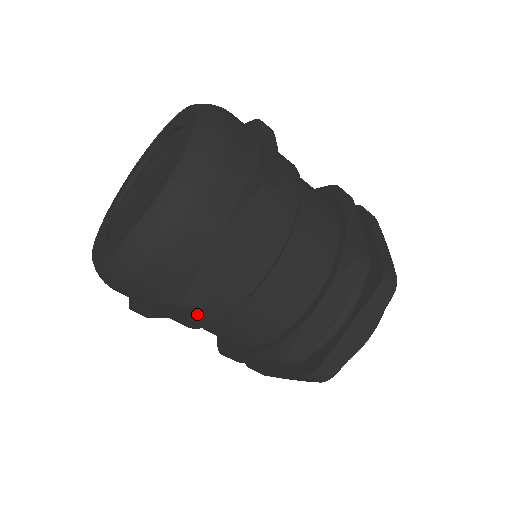
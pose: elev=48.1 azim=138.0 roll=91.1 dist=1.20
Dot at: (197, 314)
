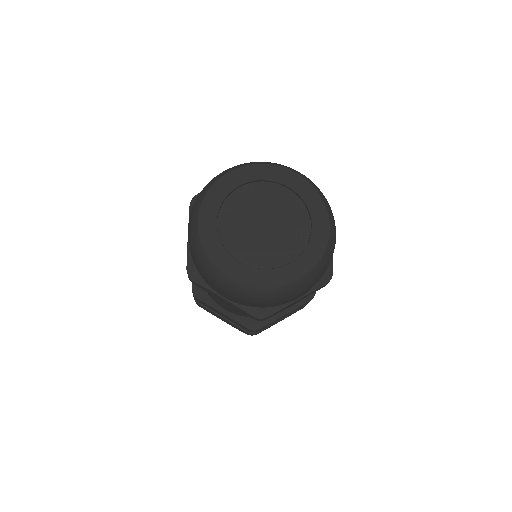
Dot at: occluded
